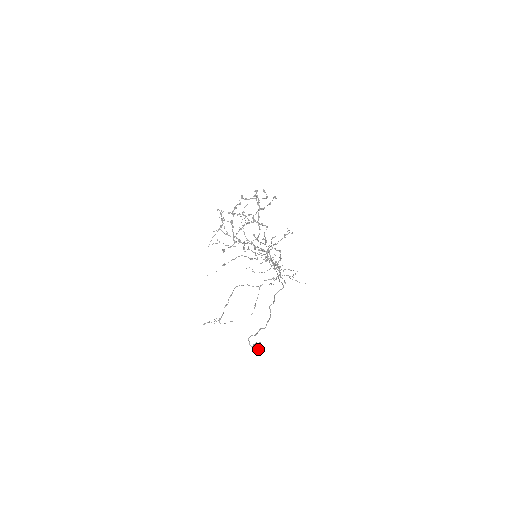
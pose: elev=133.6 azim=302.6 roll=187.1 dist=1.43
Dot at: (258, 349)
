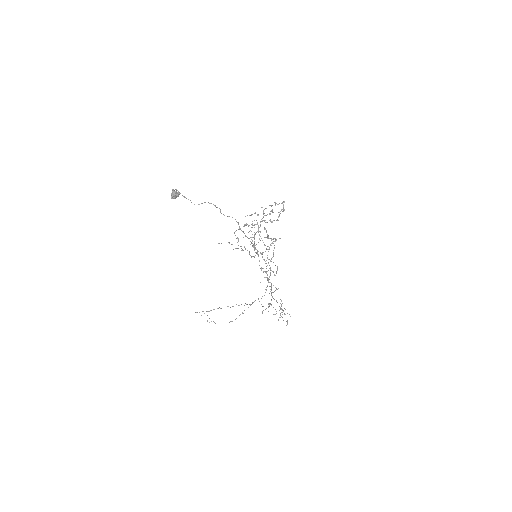
Dot at: (174, 192)
